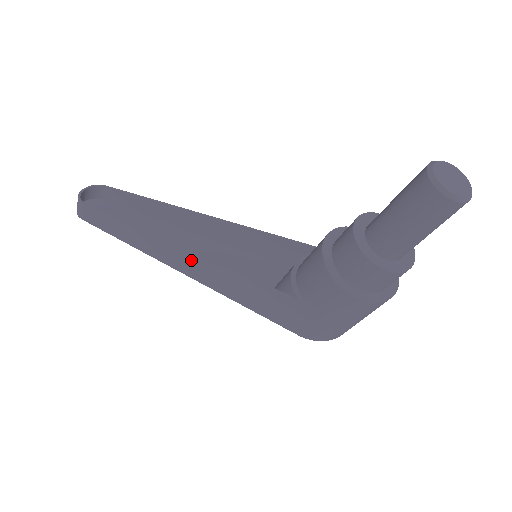
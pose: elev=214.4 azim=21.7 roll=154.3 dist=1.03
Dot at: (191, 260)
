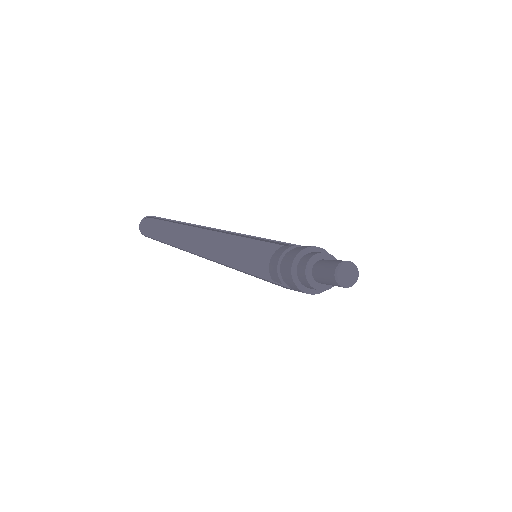
Dot at: (220, 263)
